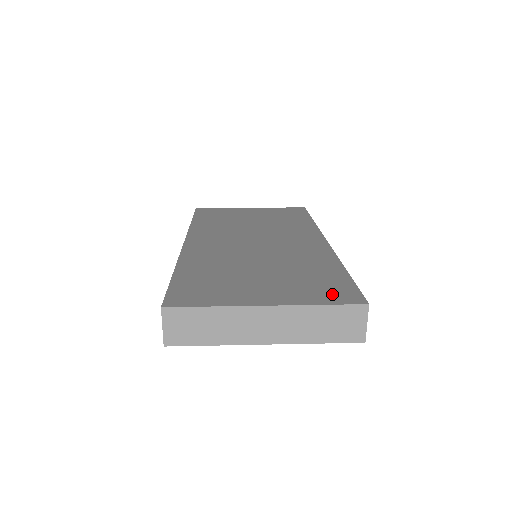
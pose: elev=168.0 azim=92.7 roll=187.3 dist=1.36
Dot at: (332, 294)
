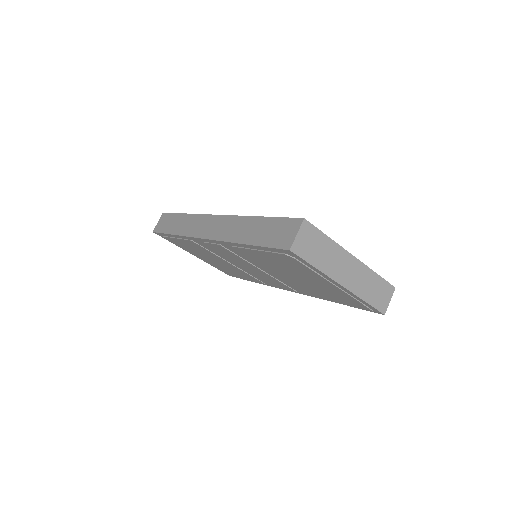
Dot at: occluded
